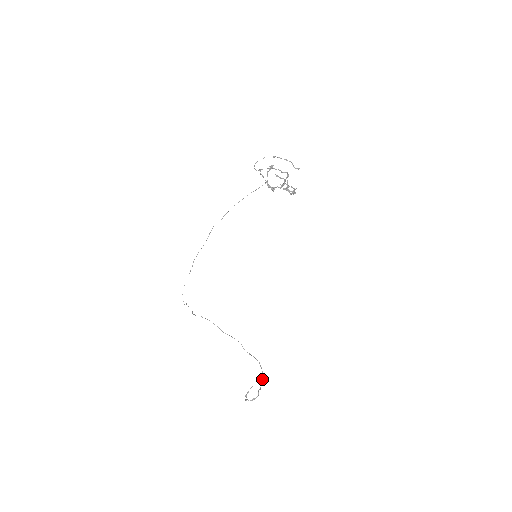
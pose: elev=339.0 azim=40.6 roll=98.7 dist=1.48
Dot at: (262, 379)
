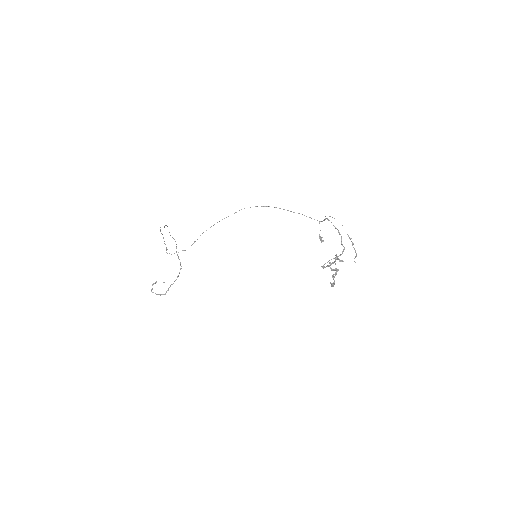
Dot at: occluded
